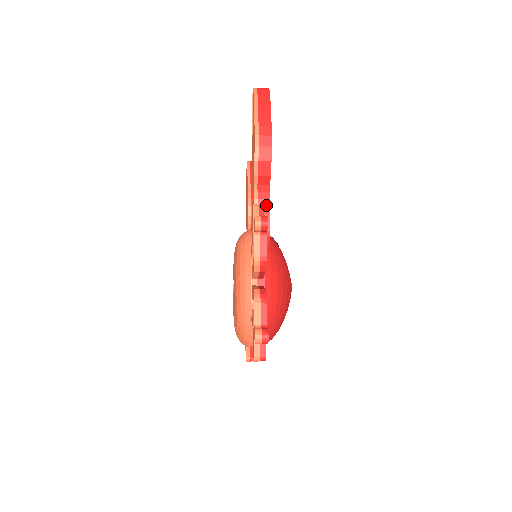
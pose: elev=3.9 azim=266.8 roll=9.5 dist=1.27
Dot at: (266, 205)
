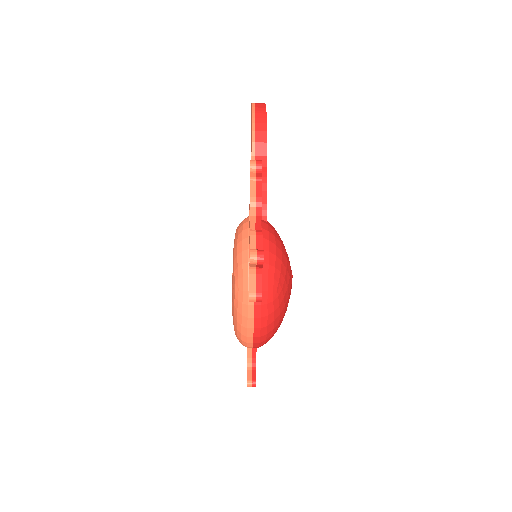
Dot at: (263, 181)
